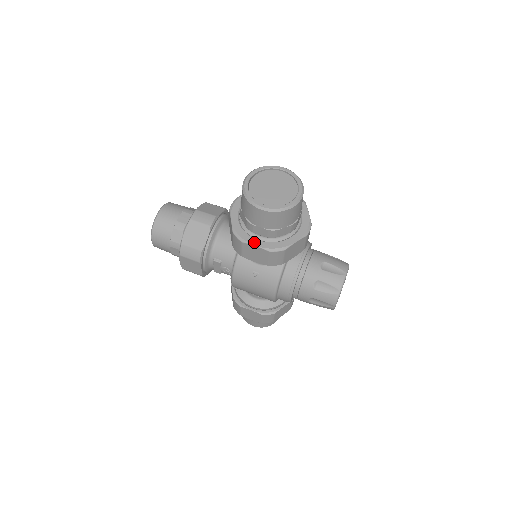
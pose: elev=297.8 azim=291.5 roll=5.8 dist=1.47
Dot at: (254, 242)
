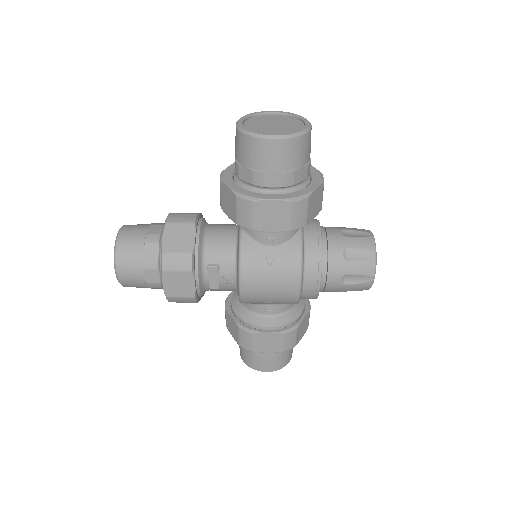
Dot at: (268, 197)
